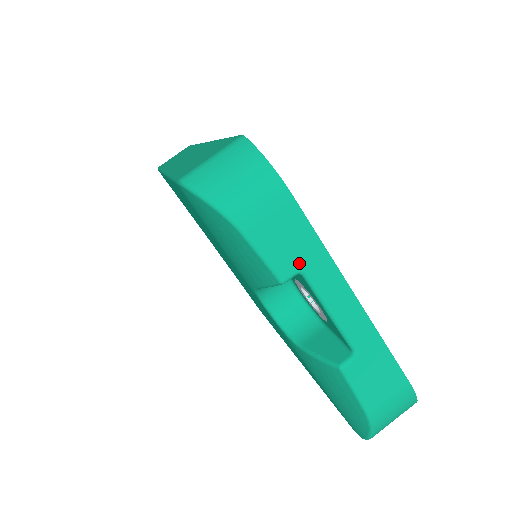
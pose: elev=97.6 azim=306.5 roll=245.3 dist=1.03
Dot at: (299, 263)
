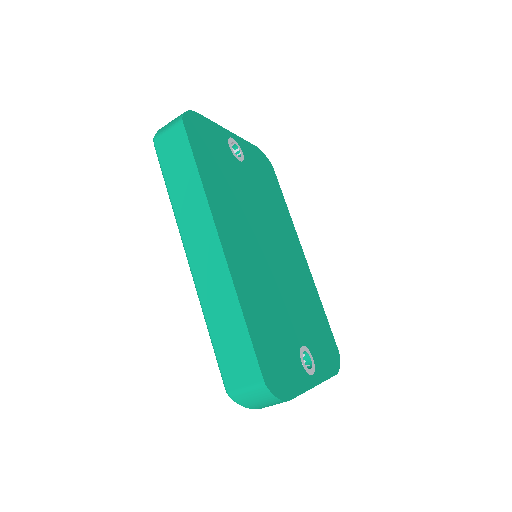
Dot at: occluded
